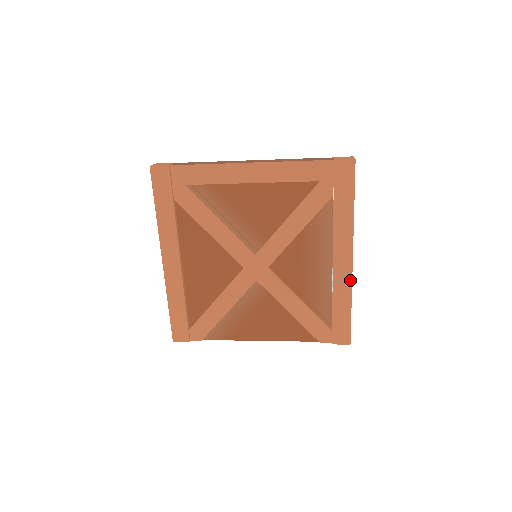
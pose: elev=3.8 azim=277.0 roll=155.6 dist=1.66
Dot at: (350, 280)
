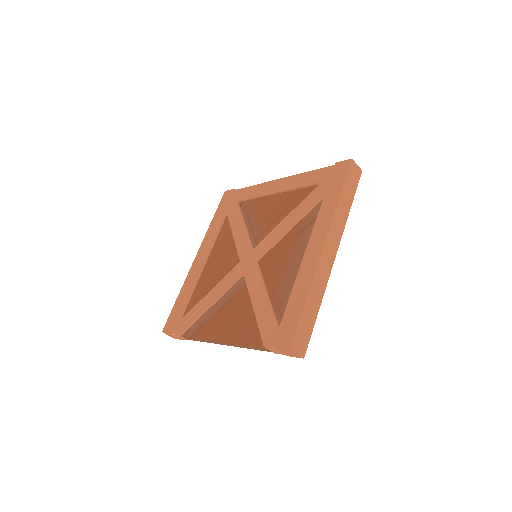
Dot at: (315, 268)
